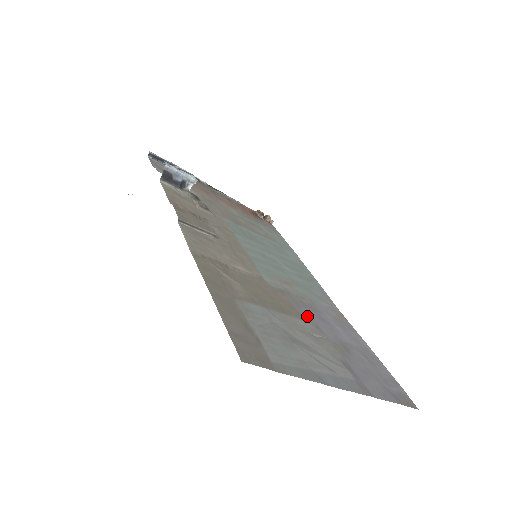
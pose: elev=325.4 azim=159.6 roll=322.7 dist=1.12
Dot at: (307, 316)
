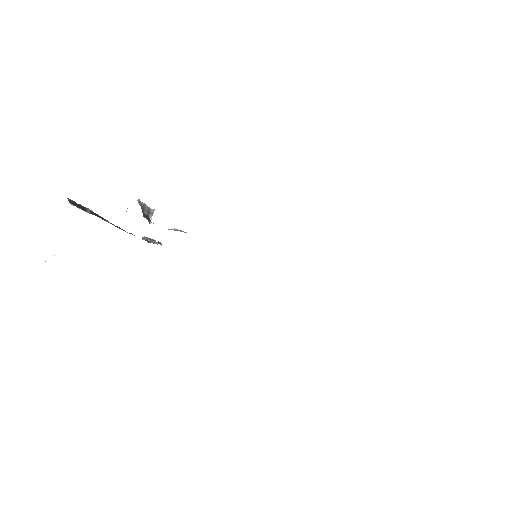
Dot at: occluded
